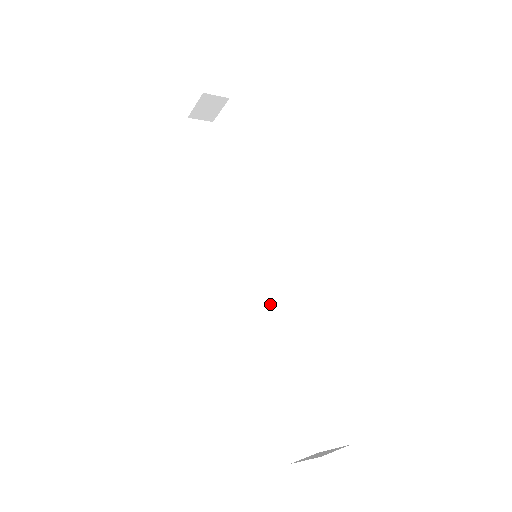
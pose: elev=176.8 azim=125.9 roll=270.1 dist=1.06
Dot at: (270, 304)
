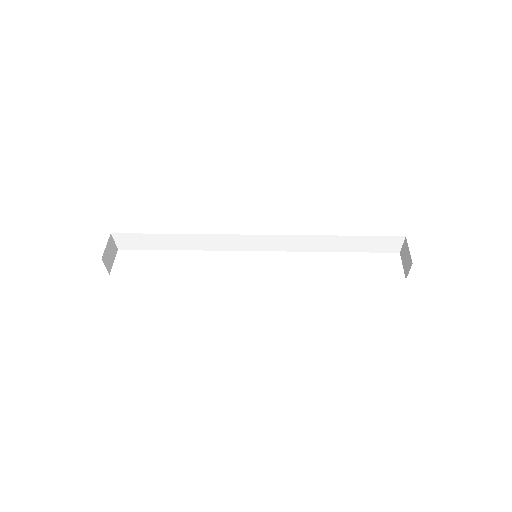
Dot at: occluded
